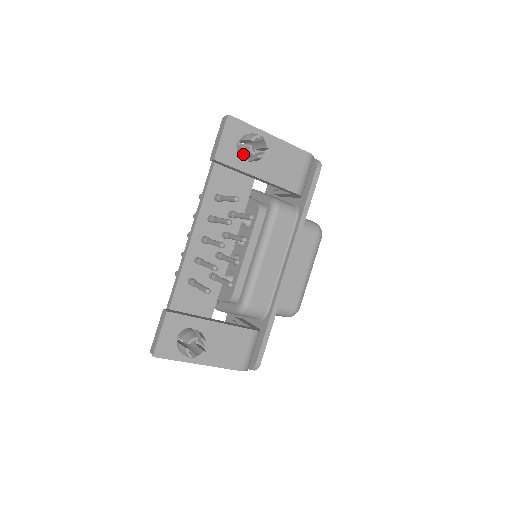
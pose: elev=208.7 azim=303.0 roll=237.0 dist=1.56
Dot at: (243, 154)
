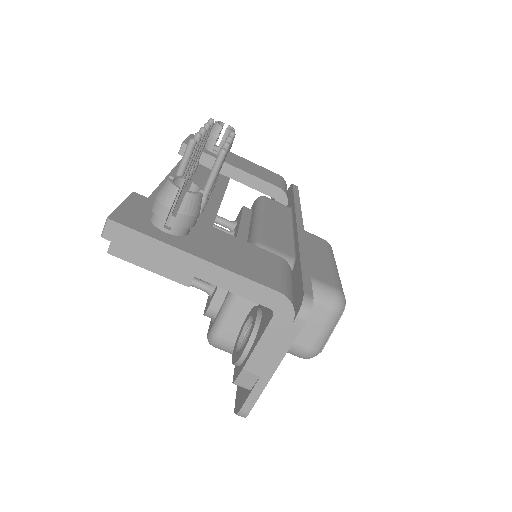
Dot at: (211, 135)
